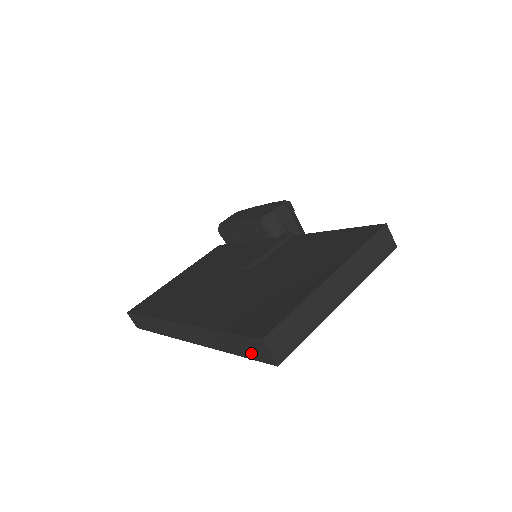
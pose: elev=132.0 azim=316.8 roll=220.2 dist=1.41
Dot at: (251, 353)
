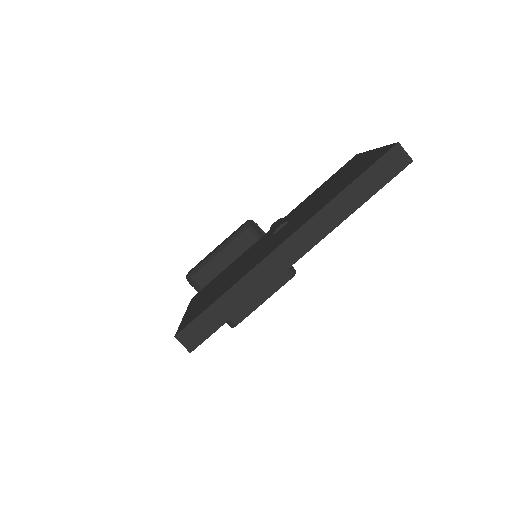
Dot at: (387, 174)
